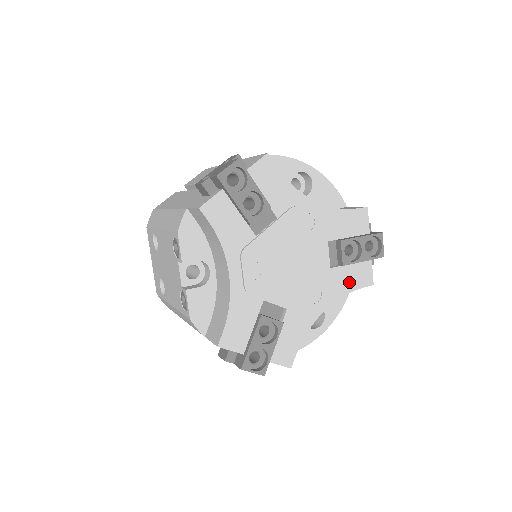
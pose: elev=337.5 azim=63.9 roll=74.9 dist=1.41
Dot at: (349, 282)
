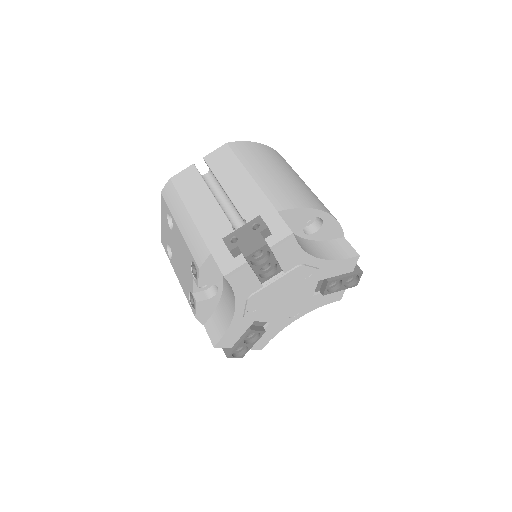
Dot at: (323, 301)
